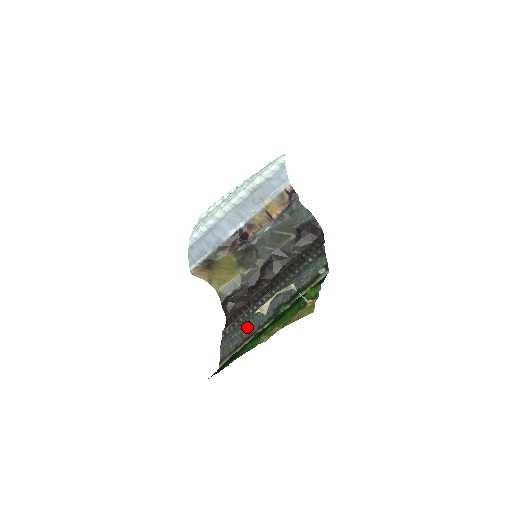
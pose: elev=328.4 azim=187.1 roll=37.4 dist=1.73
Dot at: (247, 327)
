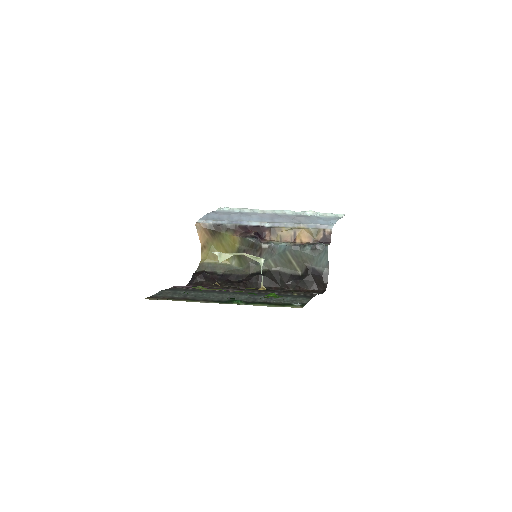
Dot at: (196, 294)
